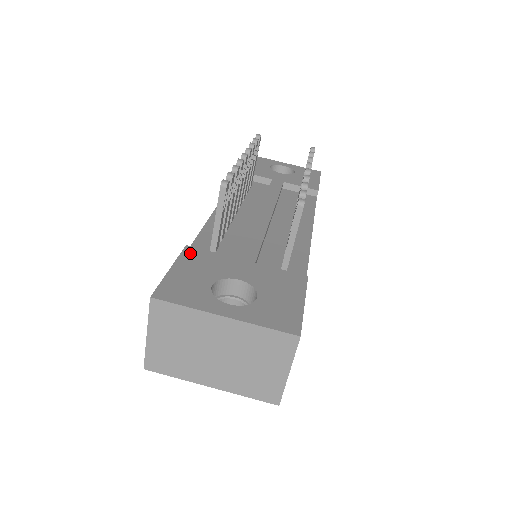
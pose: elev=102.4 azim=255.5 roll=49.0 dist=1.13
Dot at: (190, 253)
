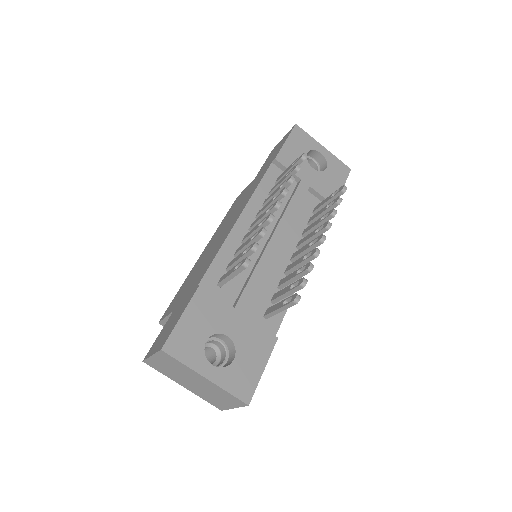
Dot at: (201, 296)
